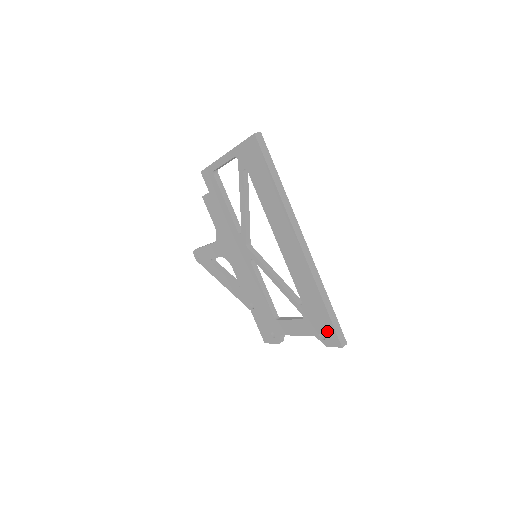
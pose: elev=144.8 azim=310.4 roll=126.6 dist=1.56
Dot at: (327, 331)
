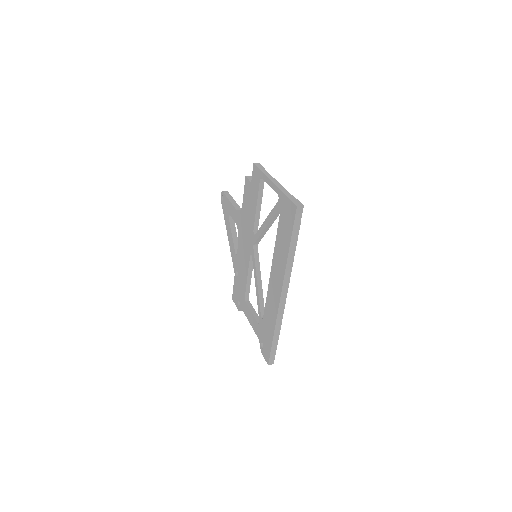
Dot at: (266, 348)
